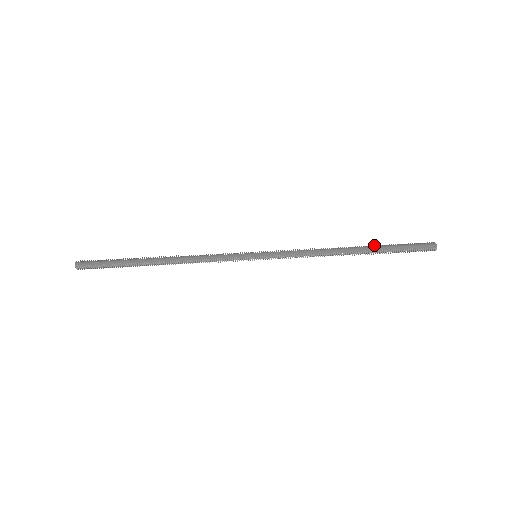
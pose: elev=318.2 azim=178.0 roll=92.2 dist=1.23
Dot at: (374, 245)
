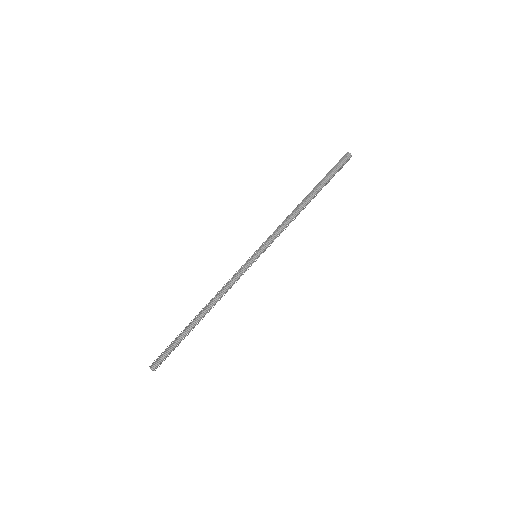
Dot at: (316, 186)
